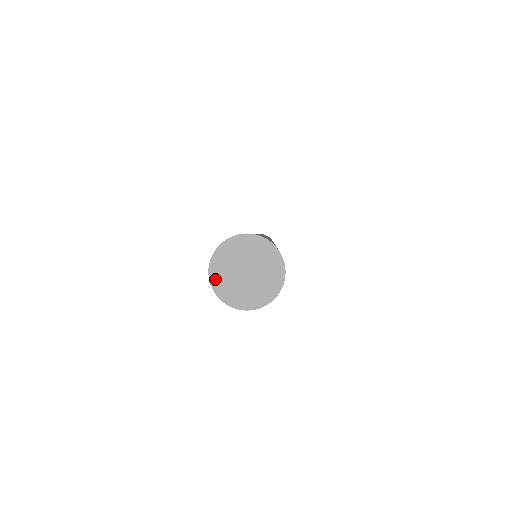
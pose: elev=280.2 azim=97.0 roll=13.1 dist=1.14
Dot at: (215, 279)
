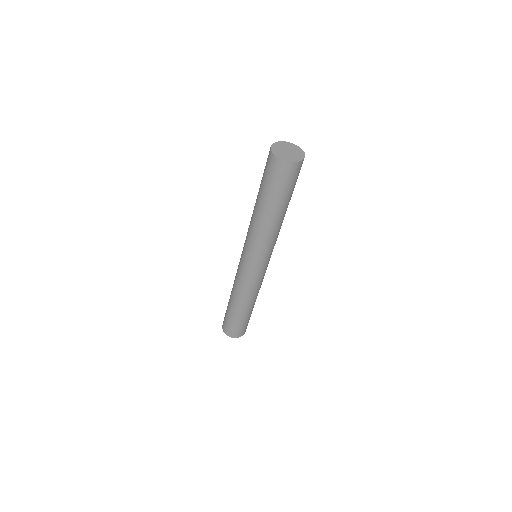
Dot at: (274, 145)
